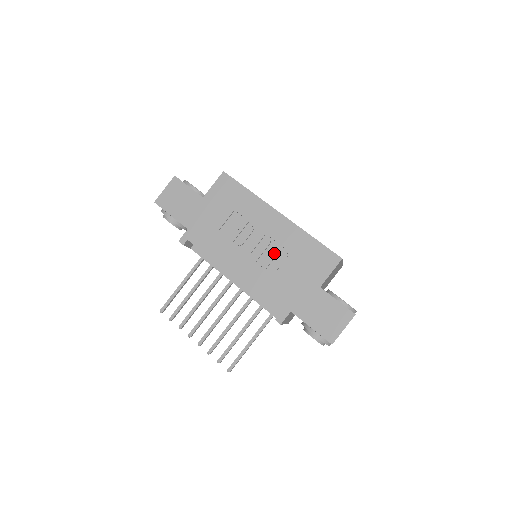
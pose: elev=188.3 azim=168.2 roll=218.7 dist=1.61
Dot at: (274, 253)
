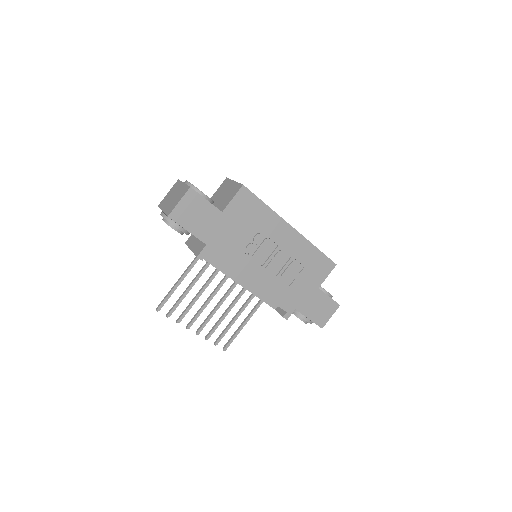
Dot at: (285, 263)
